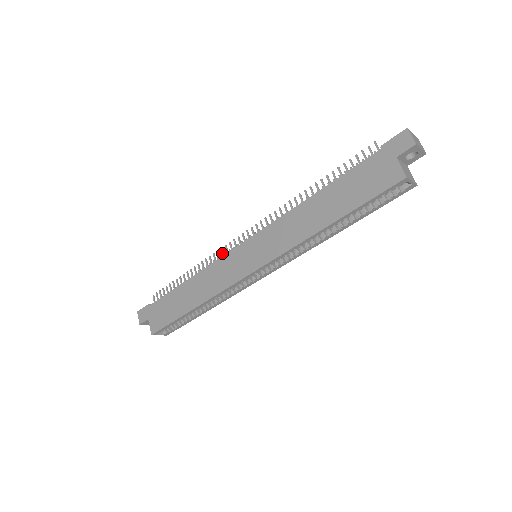
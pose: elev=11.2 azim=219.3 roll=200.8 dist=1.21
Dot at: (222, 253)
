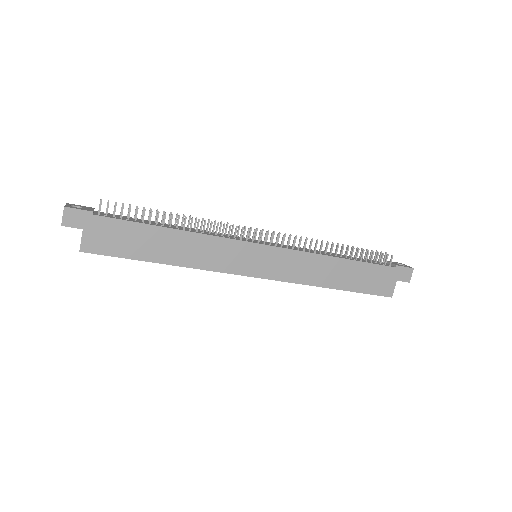
Dot at: (229, 231)
